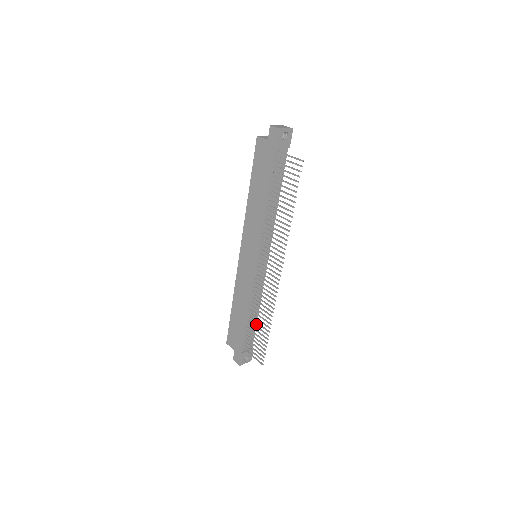
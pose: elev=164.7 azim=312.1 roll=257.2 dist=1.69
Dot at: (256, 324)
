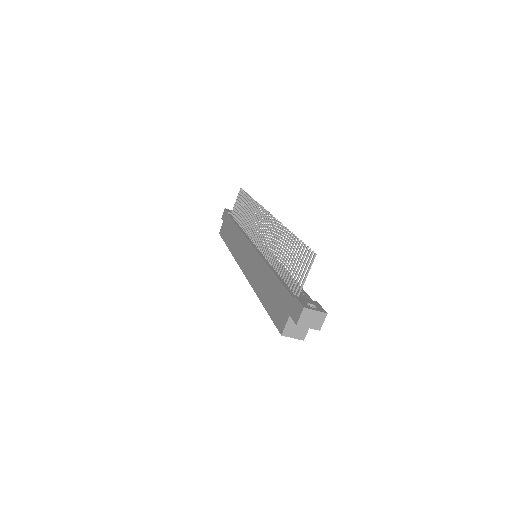
Dot at: (299, 286)
